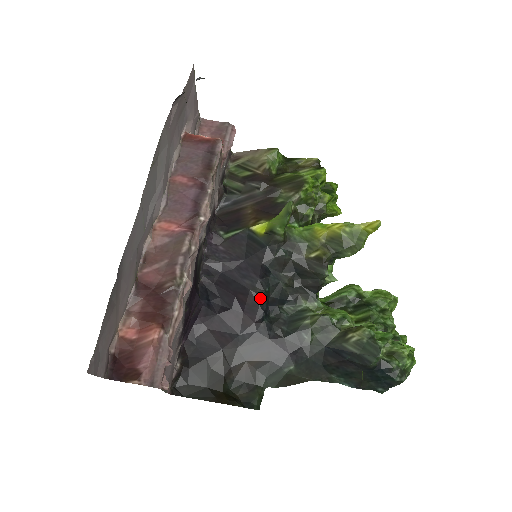
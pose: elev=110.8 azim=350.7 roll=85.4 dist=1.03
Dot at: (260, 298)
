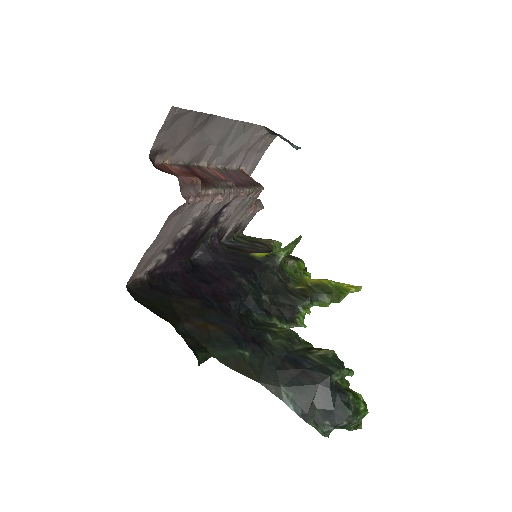
Dot at: (242, 288)
